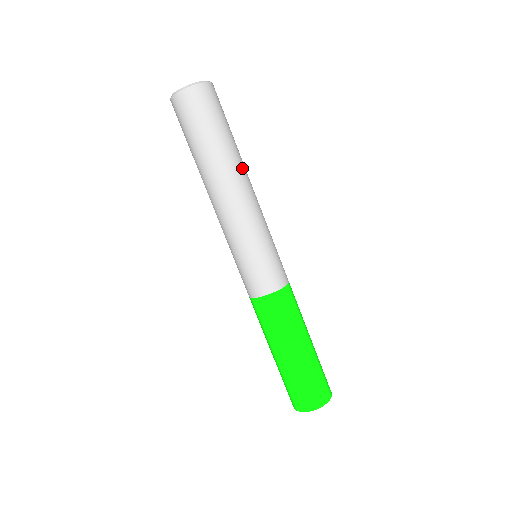
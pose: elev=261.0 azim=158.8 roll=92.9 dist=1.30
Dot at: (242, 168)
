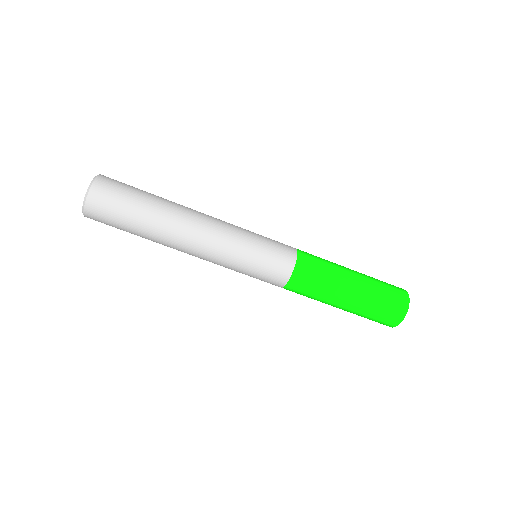
Dot at: (181, 213)
